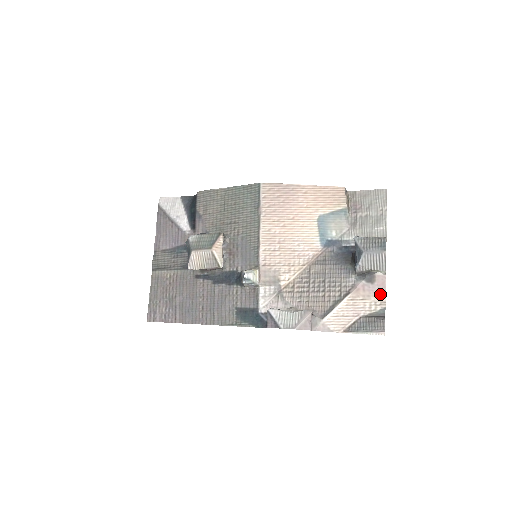
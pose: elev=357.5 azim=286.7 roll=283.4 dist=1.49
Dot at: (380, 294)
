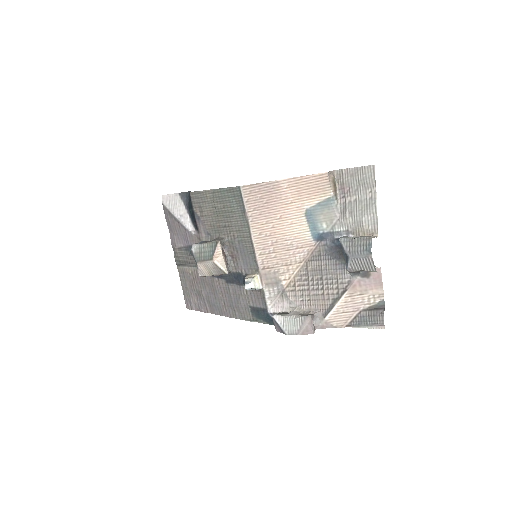
Dot at: (377, 287)
